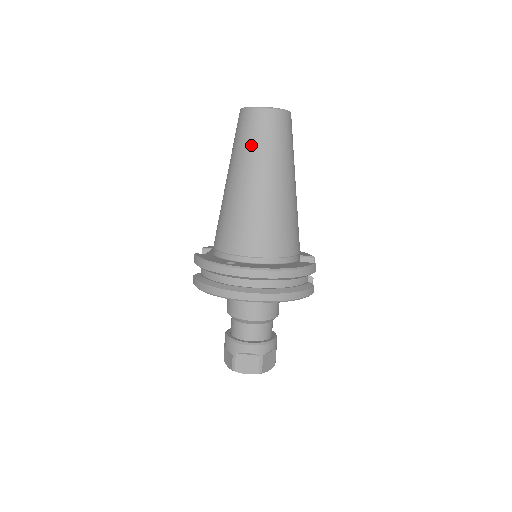
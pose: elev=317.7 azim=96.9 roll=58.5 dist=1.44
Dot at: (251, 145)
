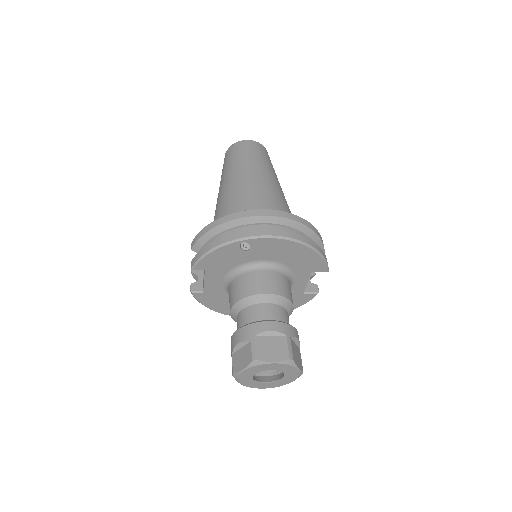
Dot at: (243, 157)
